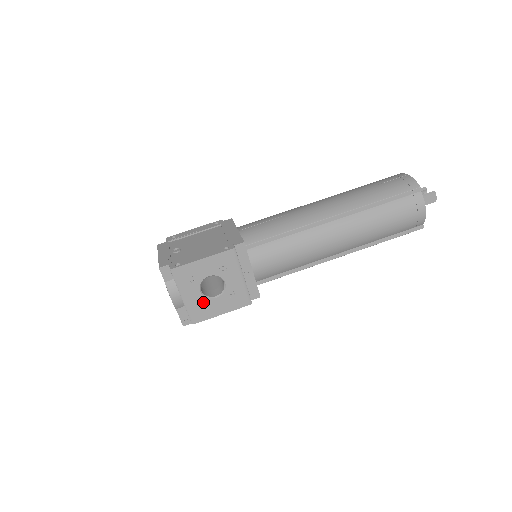
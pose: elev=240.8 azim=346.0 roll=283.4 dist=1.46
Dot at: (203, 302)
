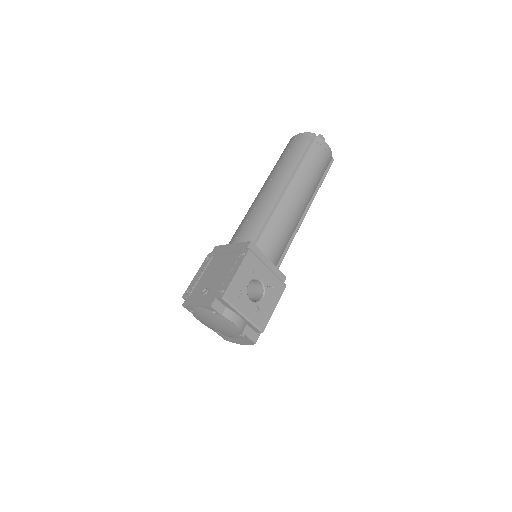
Dot at: (258, 308)
